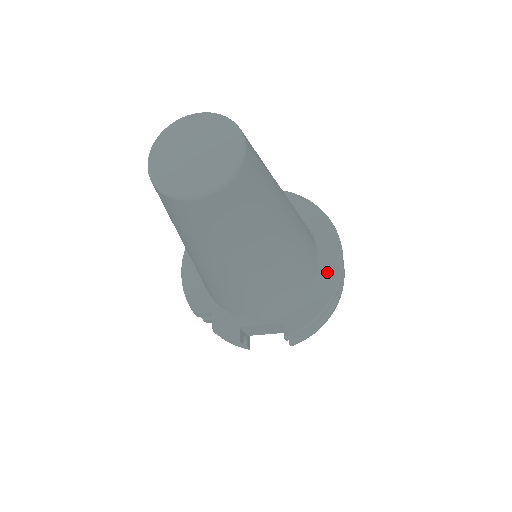
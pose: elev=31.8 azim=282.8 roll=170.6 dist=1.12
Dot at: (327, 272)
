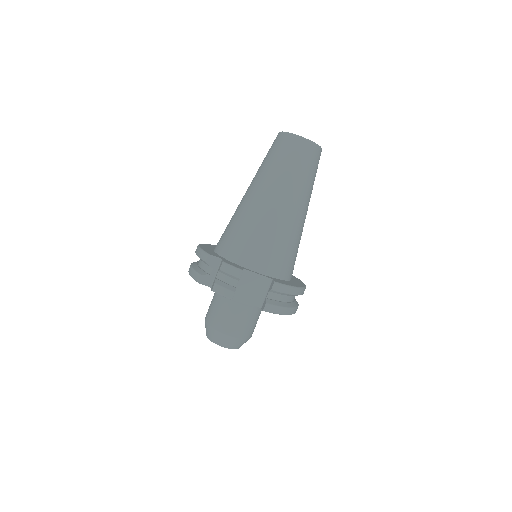
Dot at: (297, 282)
